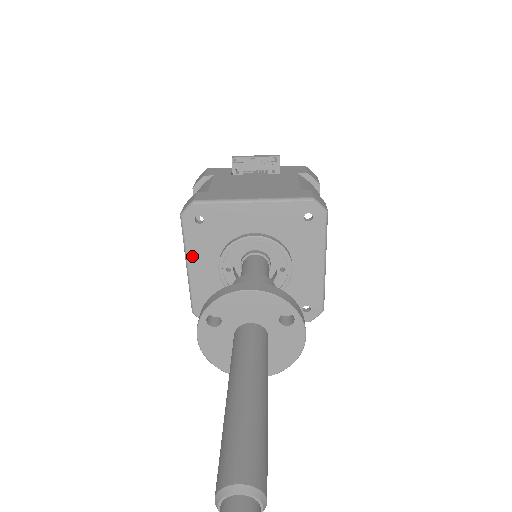
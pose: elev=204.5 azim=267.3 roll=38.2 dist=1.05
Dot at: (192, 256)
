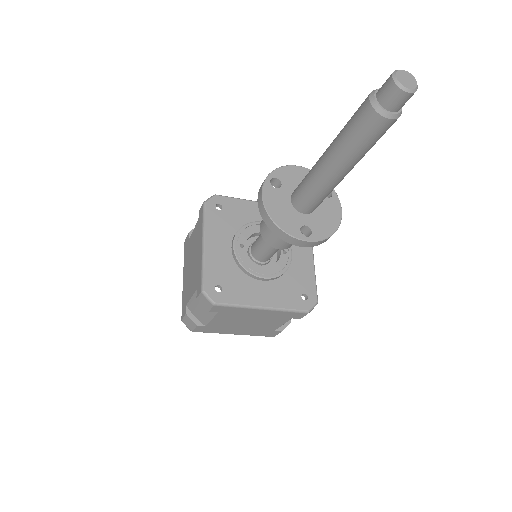
Dot at: (210, 235)
